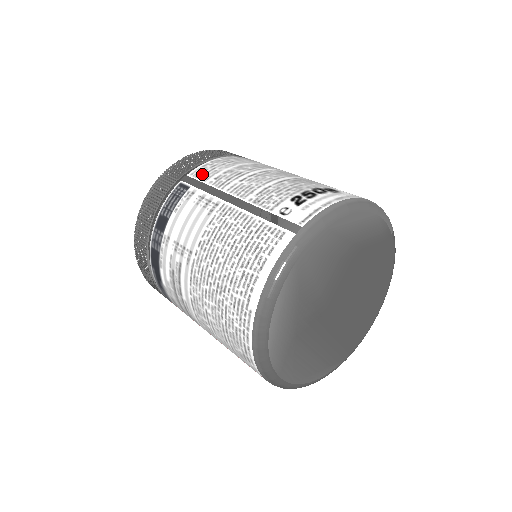
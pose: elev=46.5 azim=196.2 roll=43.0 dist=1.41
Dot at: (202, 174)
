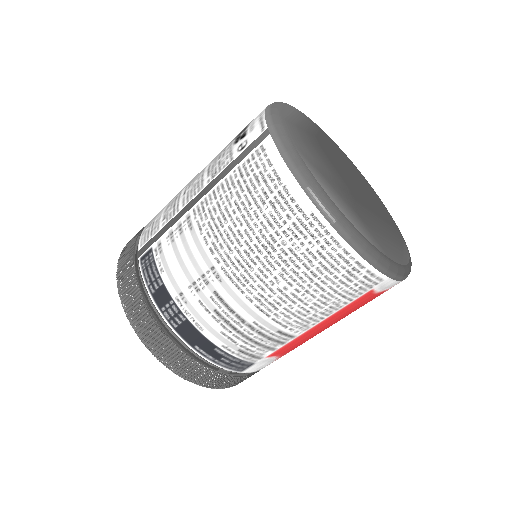
Dot at: (149, 234)
